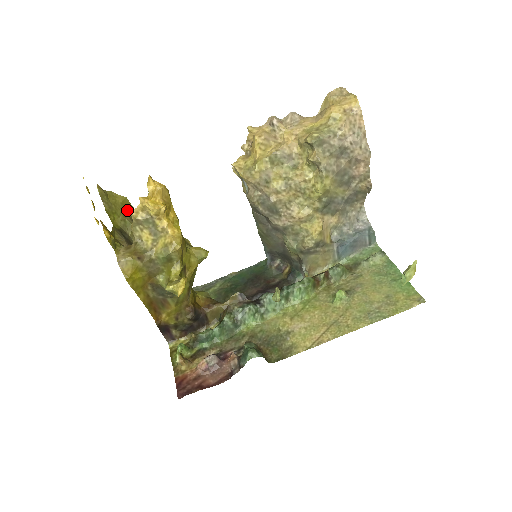
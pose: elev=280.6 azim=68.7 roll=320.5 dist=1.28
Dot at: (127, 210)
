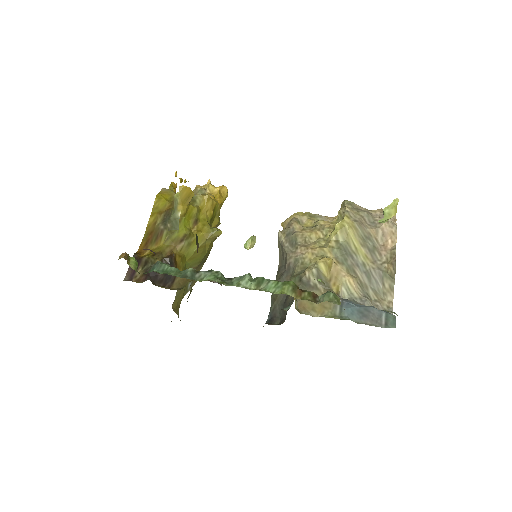
Dot at: occluded
